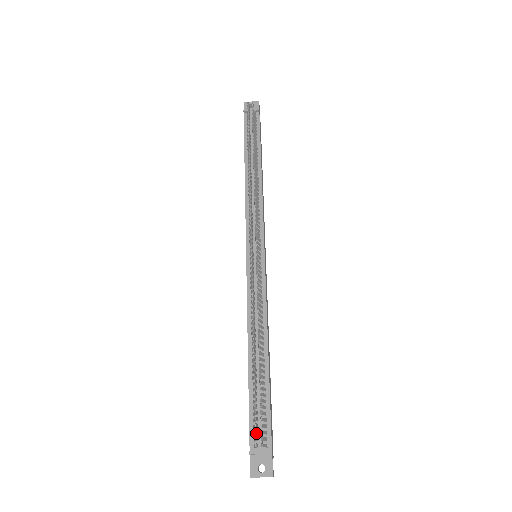
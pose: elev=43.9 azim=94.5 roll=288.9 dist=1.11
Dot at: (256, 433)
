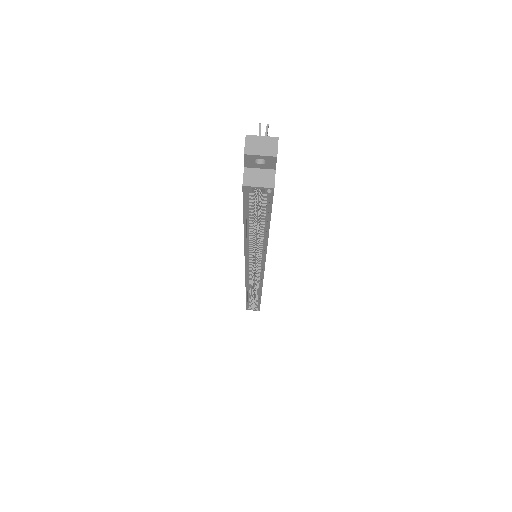
Dot at: occluded
